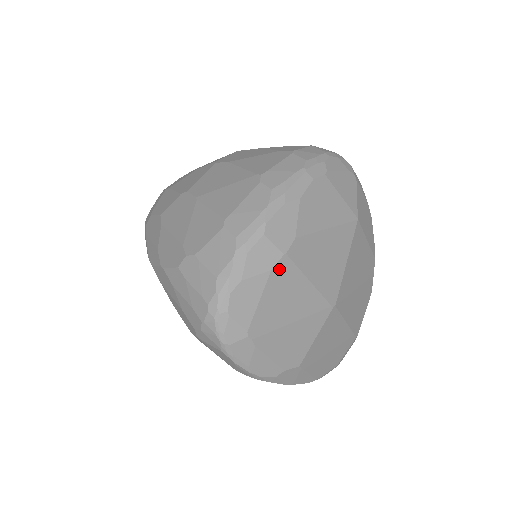
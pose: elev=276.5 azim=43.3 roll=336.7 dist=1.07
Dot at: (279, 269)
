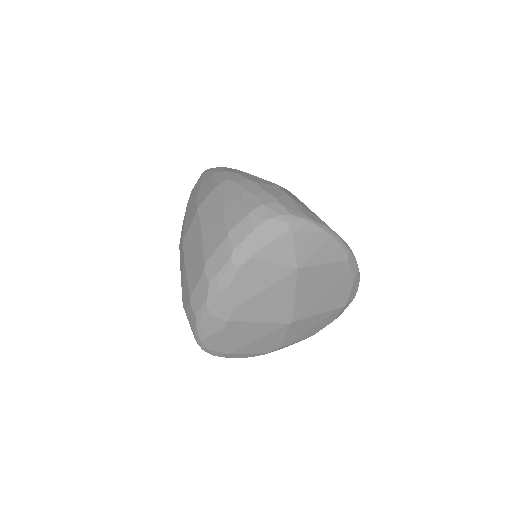
Dot at: (229, 327)
